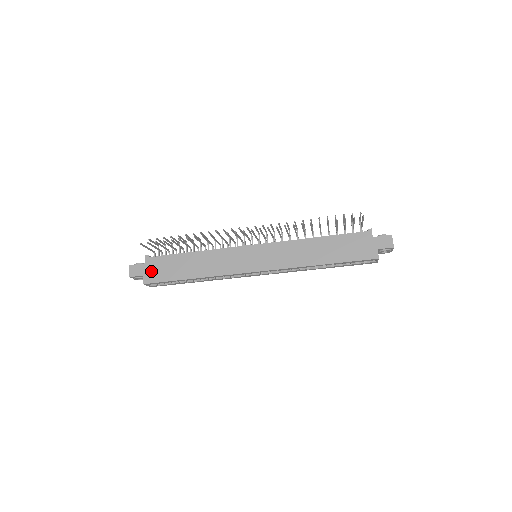
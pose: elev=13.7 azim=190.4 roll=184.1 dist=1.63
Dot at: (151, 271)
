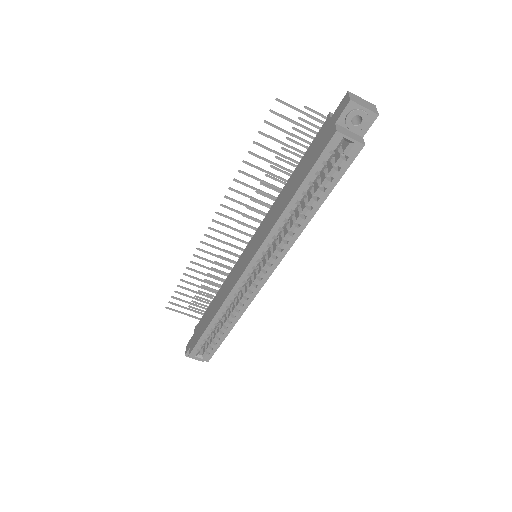
Dot at: (194, 338)
